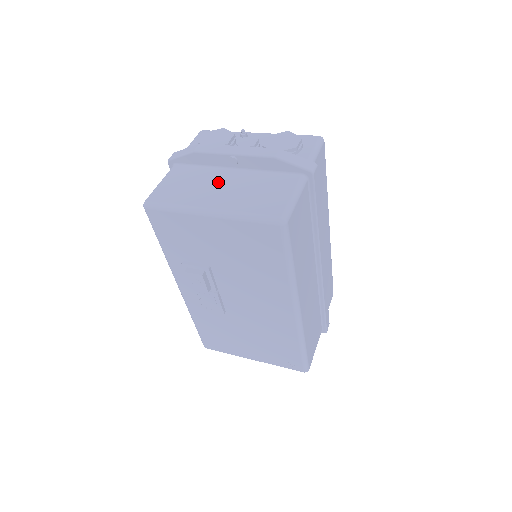
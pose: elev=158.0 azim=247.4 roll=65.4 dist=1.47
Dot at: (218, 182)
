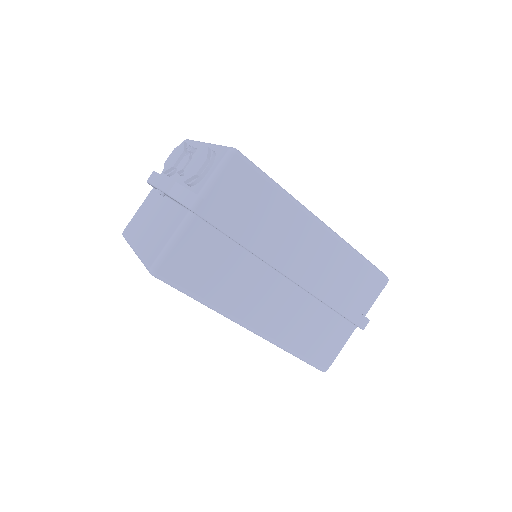
Dot at: (154, 214)
